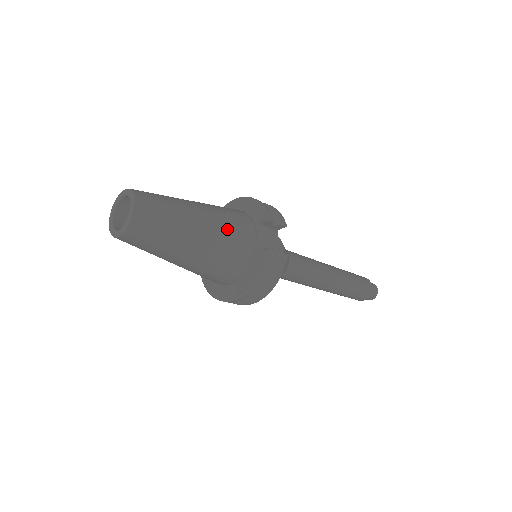
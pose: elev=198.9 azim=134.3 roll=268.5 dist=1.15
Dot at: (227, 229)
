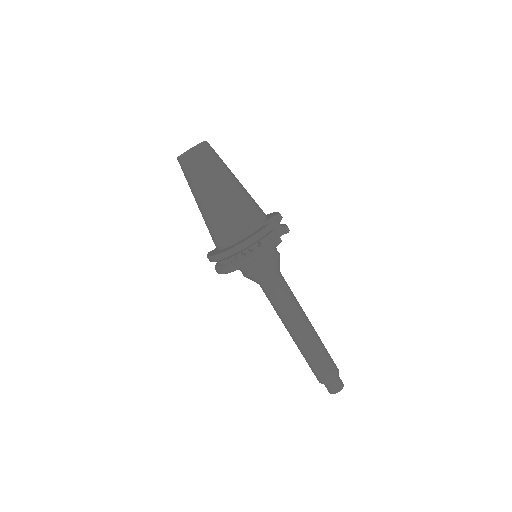
Dot at: (249, 199)
